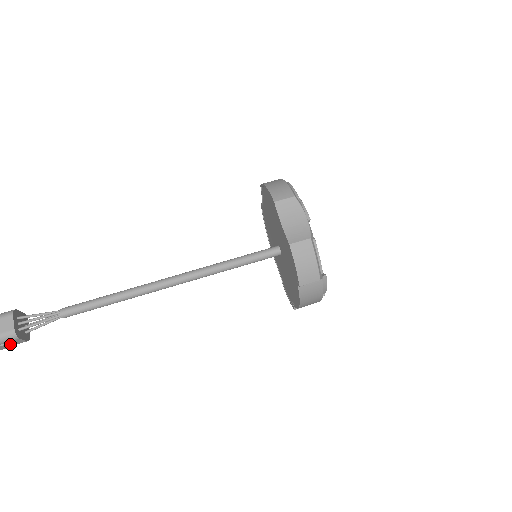
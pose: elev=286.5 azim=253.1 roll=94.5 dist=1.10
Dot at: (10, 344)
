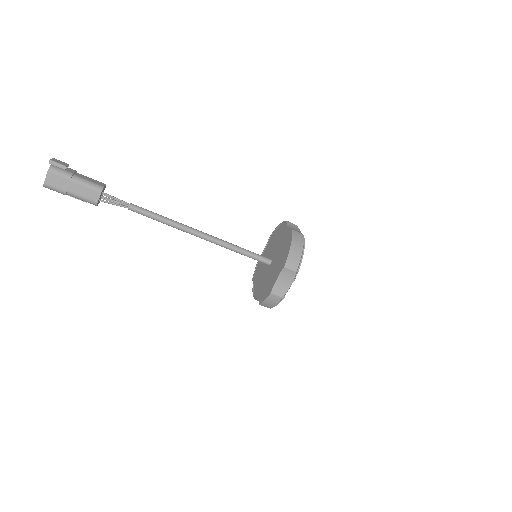
Dot at: occluded
